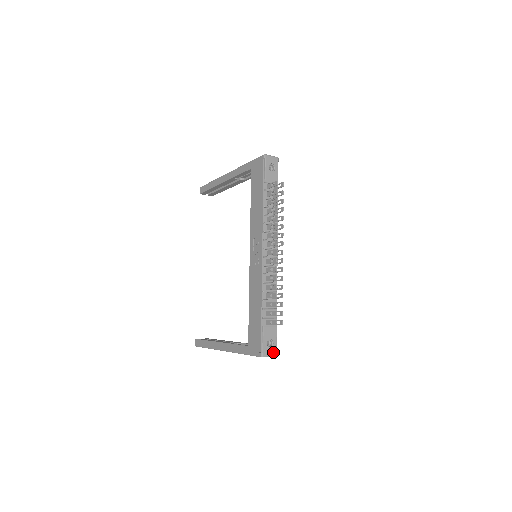
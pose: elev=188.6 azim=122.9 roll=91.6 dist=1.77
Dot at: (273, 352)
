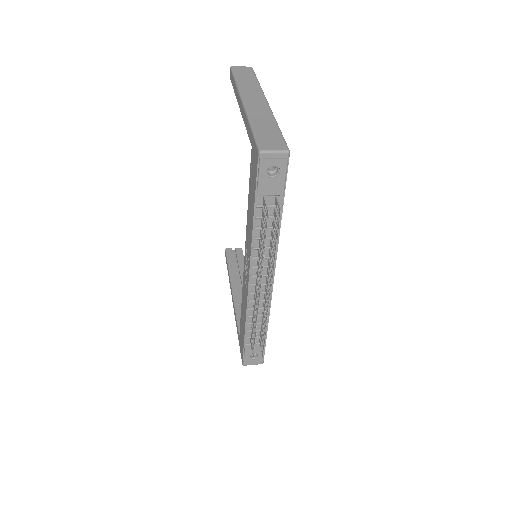
Dot at: (258, 362)
